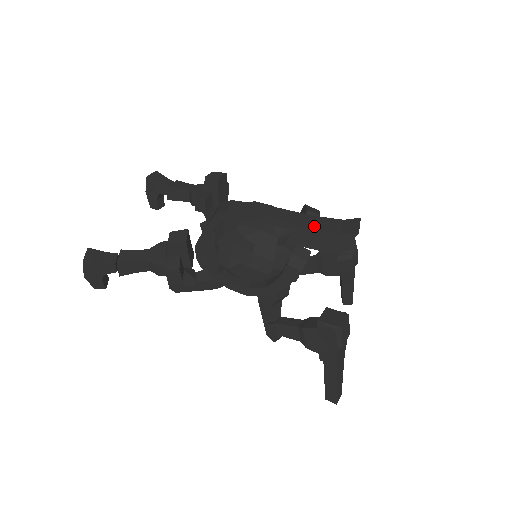
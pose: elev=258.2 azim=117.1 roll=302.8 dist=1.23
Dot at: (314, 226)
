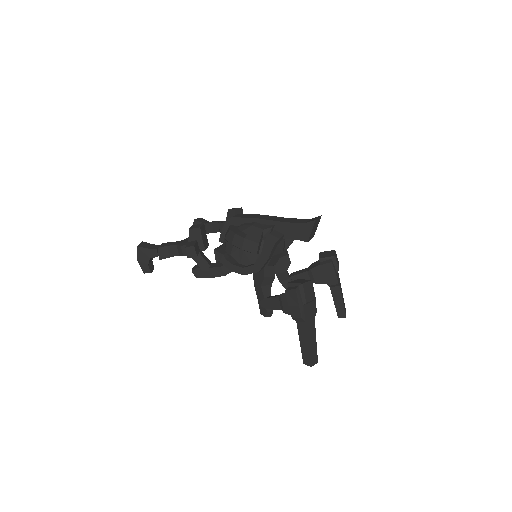
Dot at: (288, 221)
